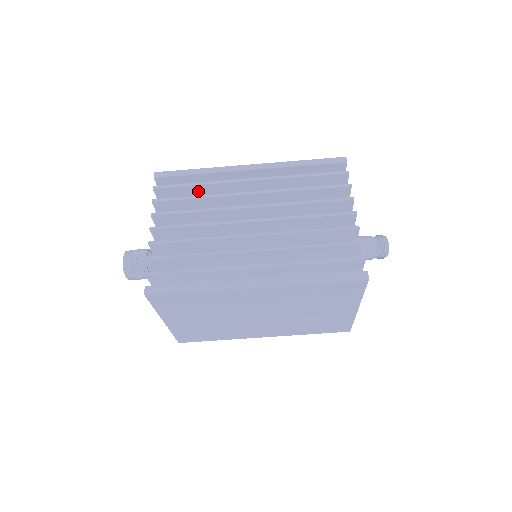
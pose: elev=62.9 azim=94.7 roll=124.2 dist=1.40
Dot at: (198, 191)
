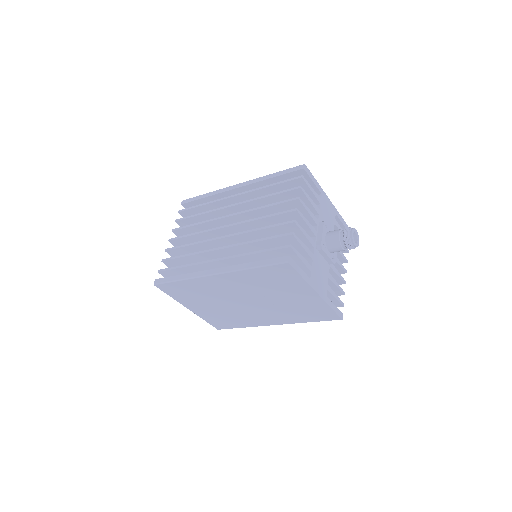
Dot at: (206, 210)
